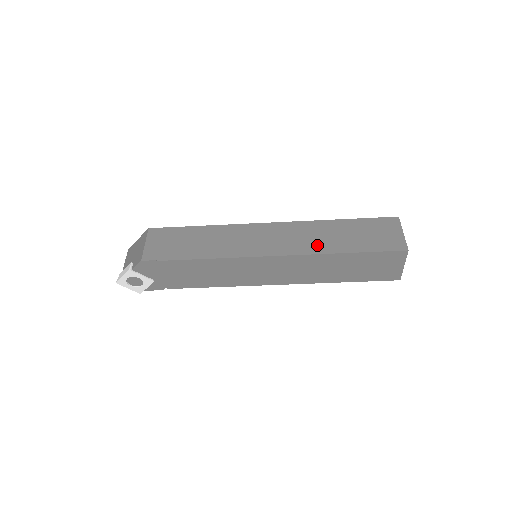
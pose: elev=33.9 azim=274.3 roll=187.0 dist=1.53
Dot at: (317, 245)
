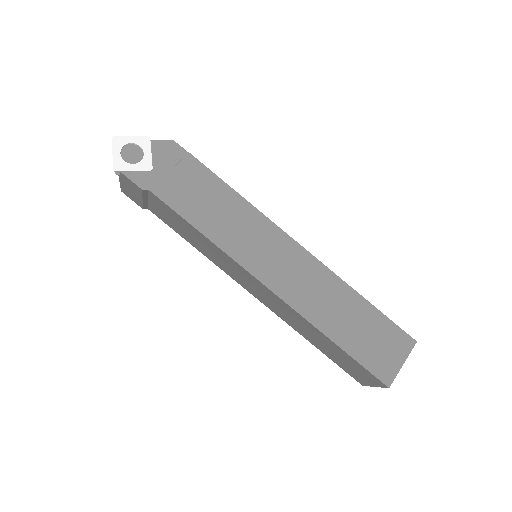
Dot at: occluded
